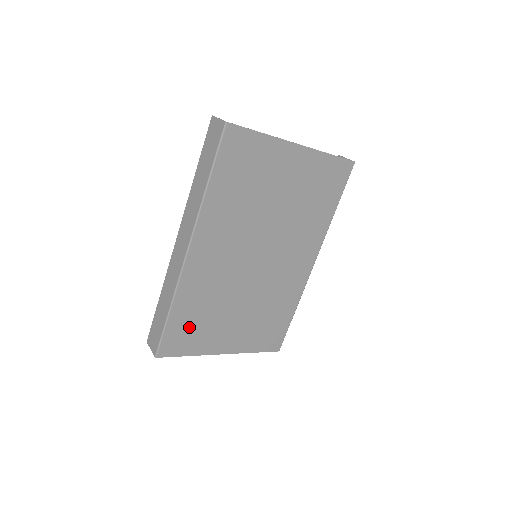
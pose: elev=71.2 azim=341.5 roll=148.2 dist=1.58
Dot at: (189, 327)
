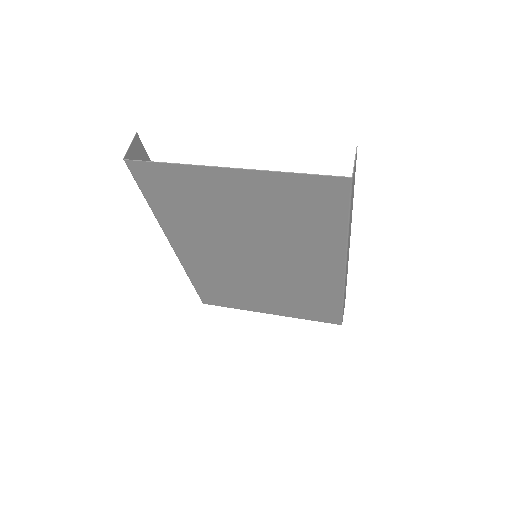
Dot at: (218, 293)
